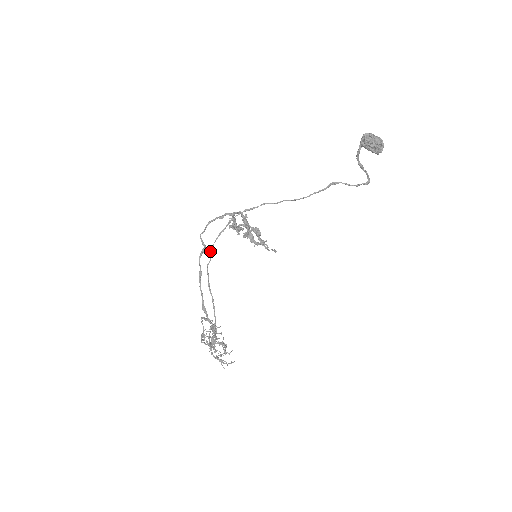
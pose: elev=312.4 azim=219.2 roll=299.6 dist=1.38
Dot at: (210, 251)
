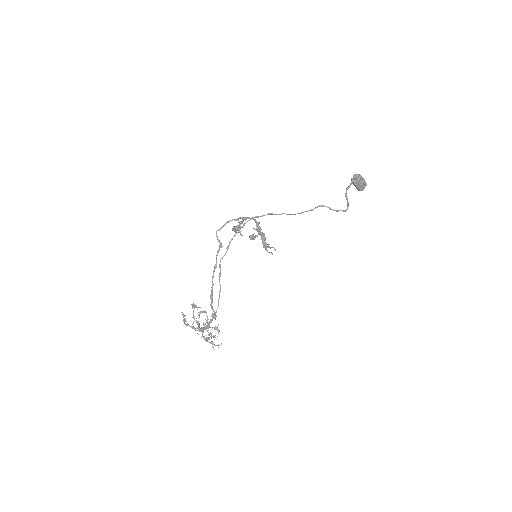
Dot at: (227, 248)
